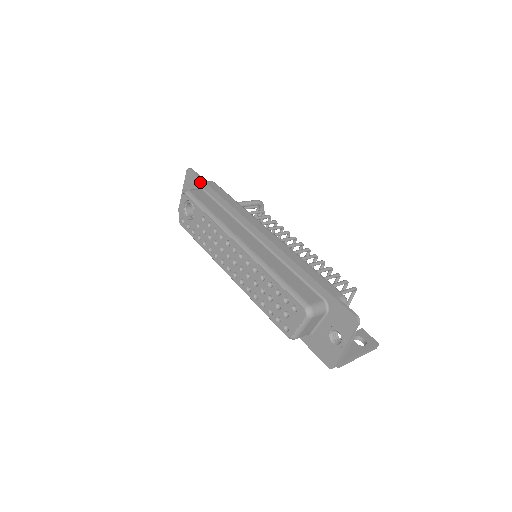
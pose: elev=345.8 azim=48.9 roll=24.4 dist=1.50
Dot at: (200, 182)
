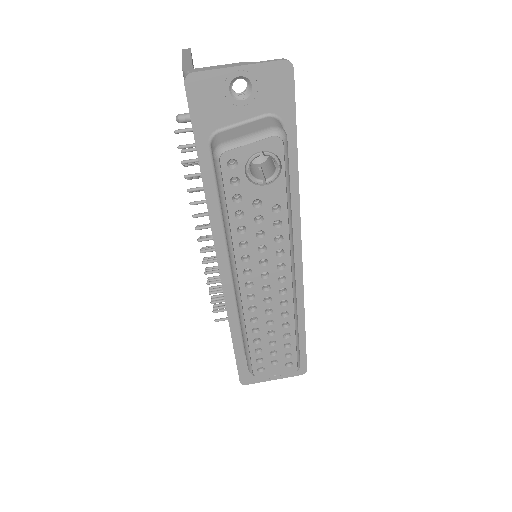
Dot at: (289, 113)
